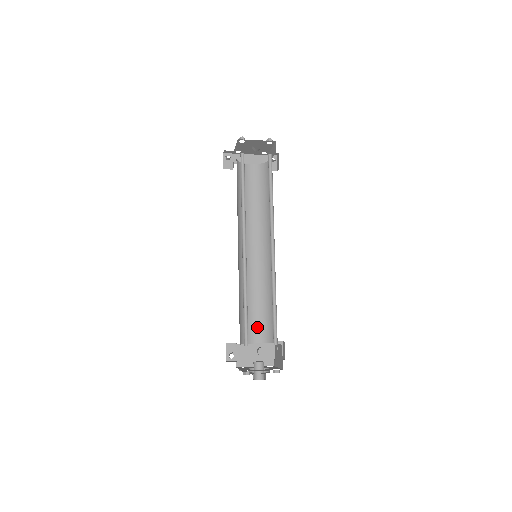
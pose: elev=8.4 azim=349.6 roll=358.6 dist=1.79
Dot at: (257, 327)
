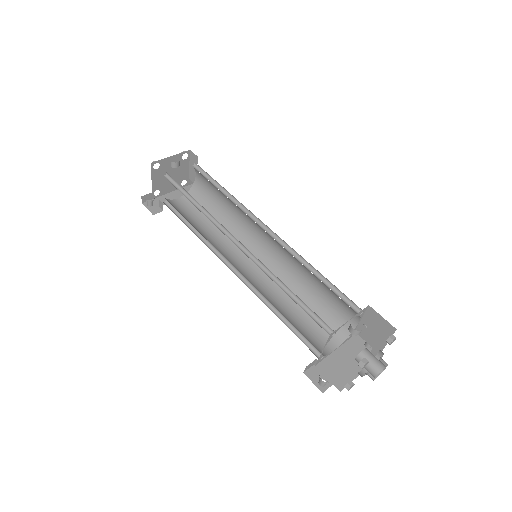
Dot at: (320, 332)
